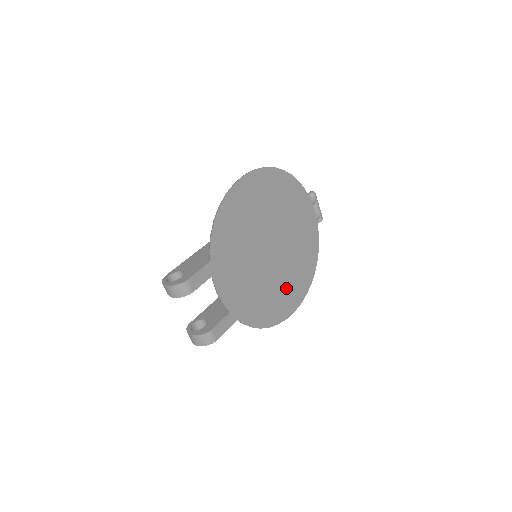
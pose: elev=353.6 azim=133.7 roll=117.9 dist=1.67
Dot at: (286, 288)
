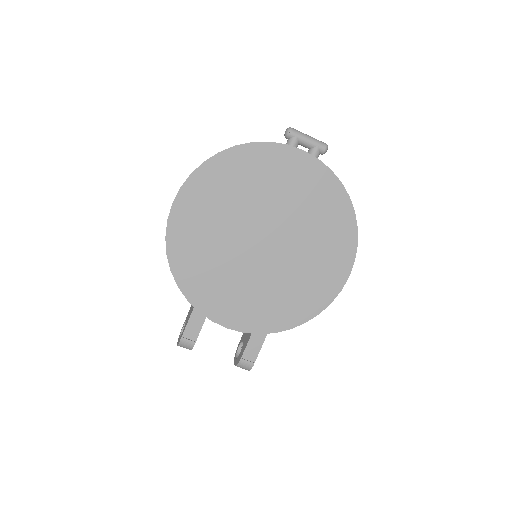
Dot at: (317, 263)
